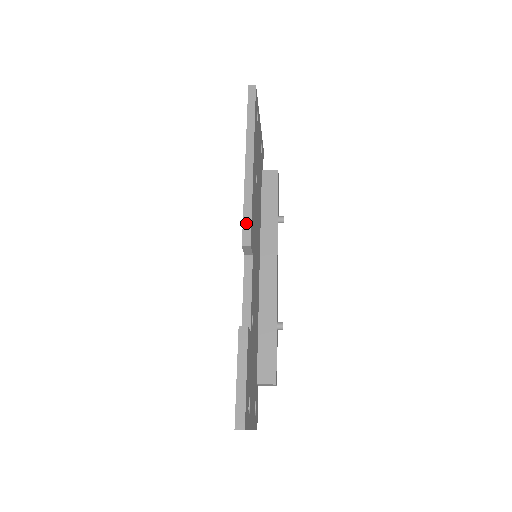
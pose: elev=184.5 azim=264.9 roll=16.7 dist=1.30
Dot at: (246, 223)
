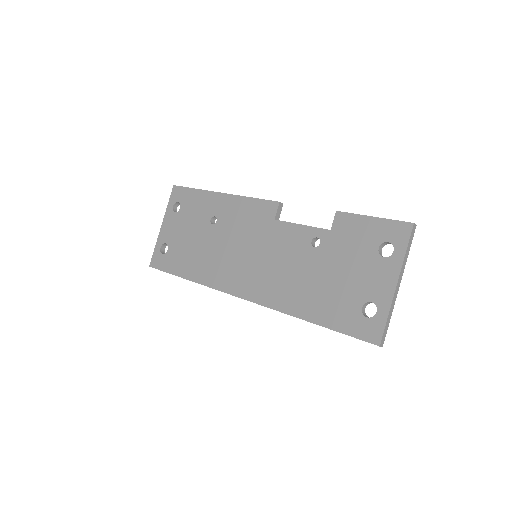
Dot at: (265, 200)
